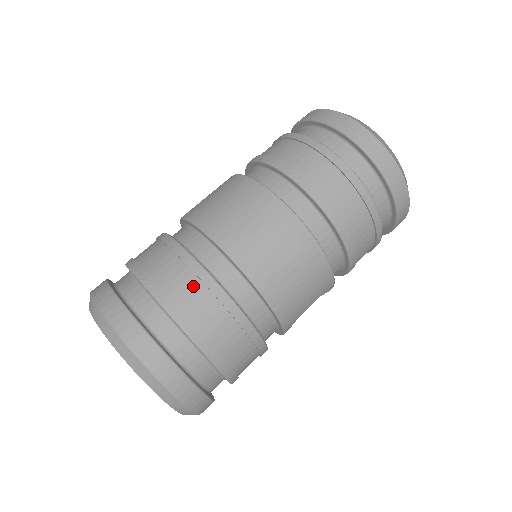
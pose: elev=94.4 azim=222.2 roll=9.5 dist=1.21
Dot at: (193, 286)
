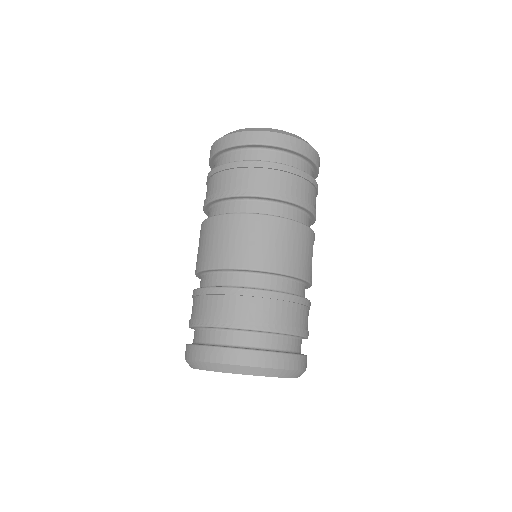
Dot at: (243, 303)
